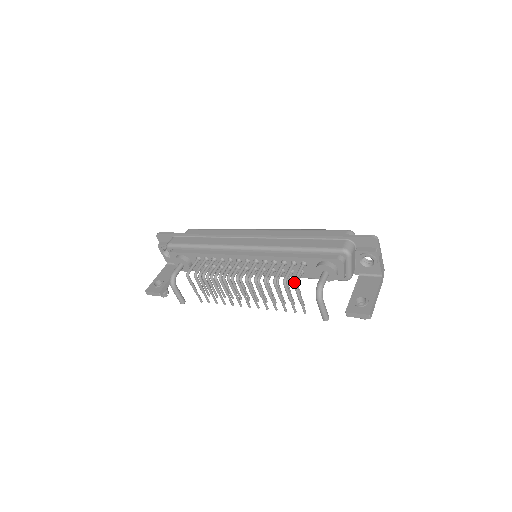
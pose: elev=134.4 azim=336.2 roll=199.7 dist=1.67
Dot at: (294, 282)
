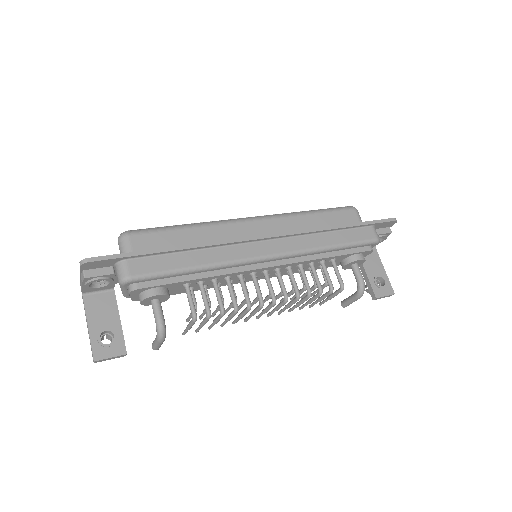
Dot at: (343, 288)
